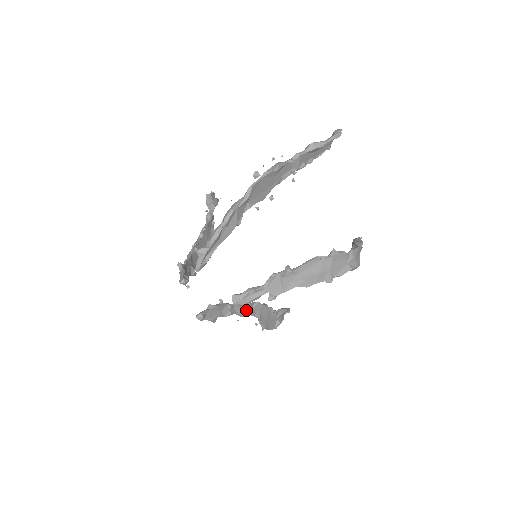
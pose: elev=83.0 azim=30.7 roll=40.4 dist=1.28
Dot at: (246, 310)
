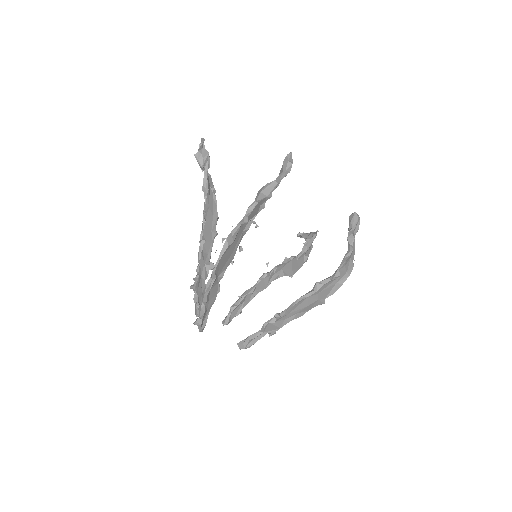
Dot at: (268, 282)
